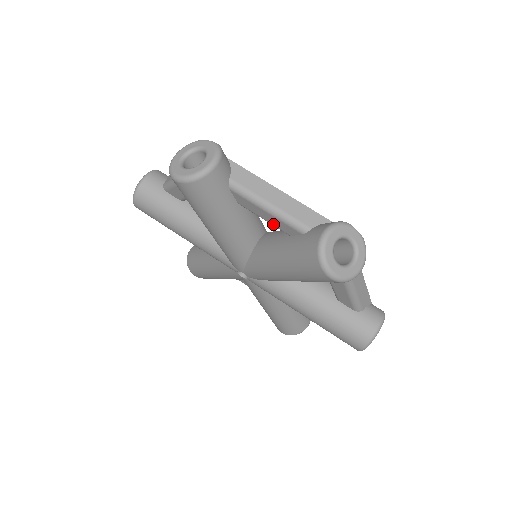
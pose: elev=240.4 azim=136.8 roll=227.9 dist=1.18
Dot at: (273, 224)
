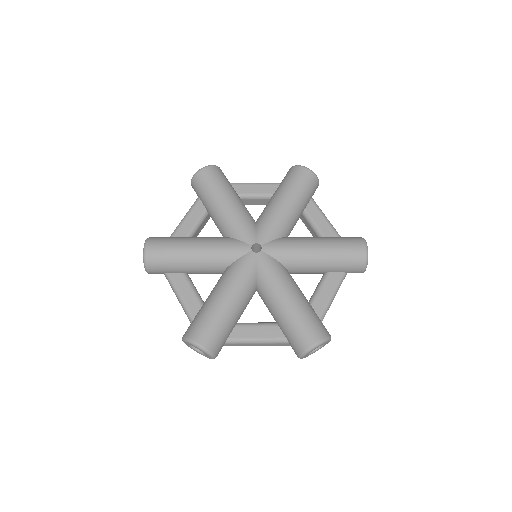
Dot at: (320, 228)
